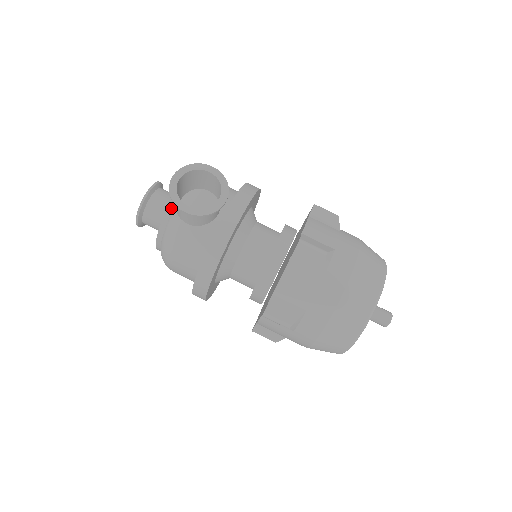
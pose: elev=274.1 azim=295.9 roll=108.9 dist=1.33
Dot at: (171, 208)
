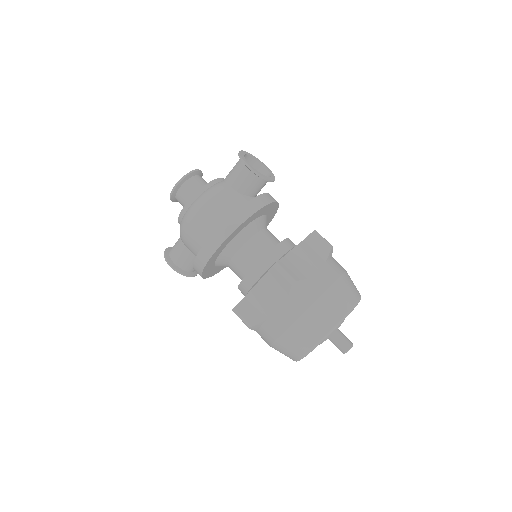
Dot at: (218, 180)
